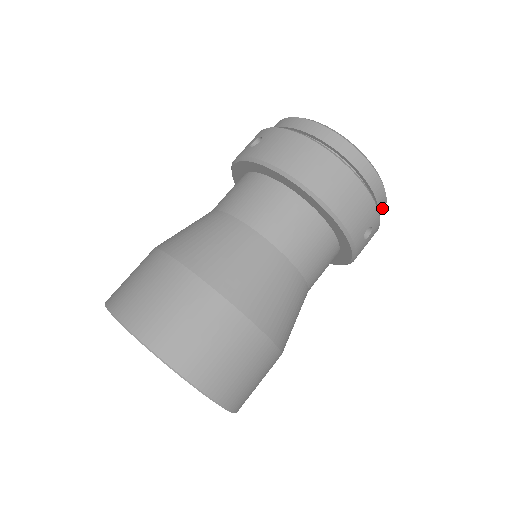
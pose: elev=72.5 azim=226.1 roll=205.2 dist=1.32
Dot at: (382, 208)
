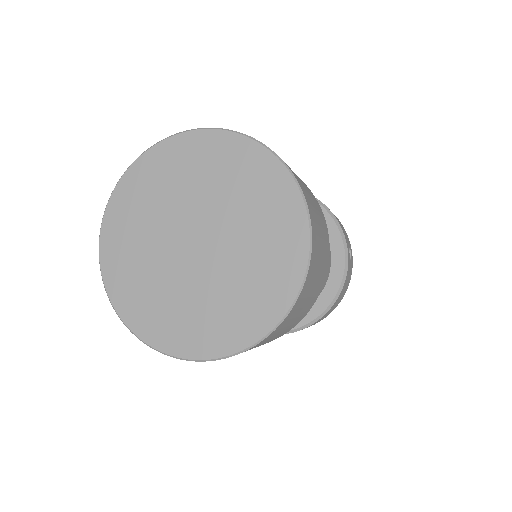
Dot at: occluded
